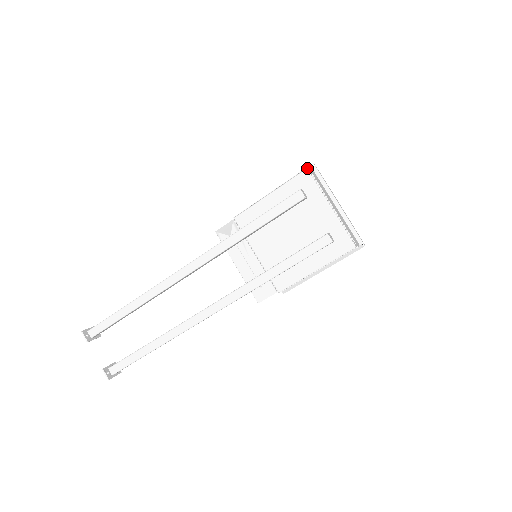
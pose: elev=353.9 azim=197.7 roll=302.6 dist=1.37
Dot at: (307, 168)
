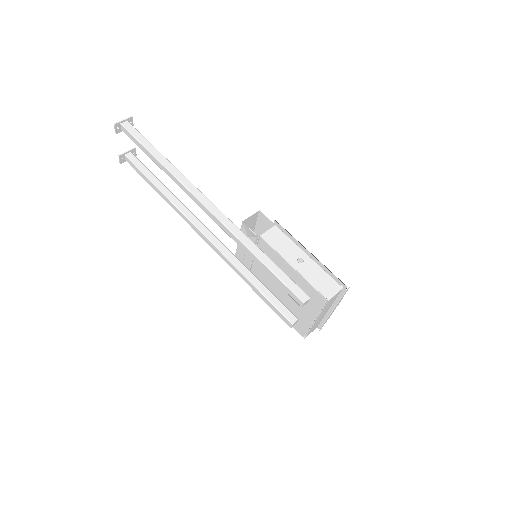
Dot at: (327, 300)
